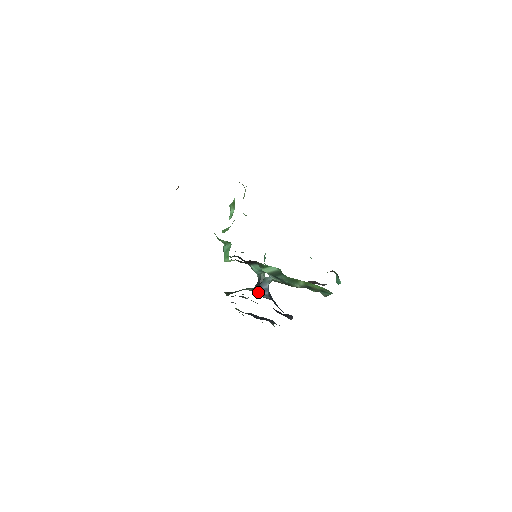
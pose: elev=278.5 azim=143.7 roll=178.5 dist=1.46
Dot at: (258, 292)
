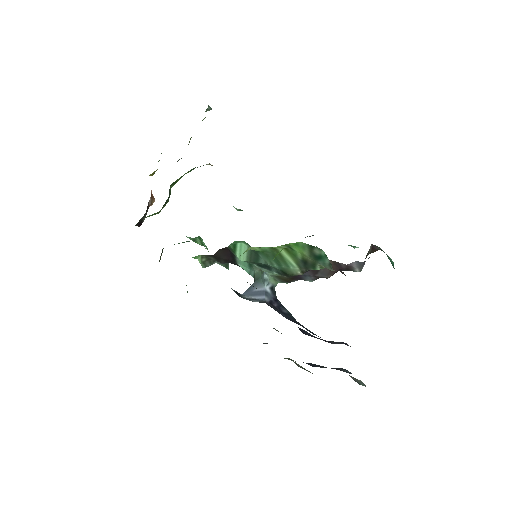
Dot at: (245, 296)
